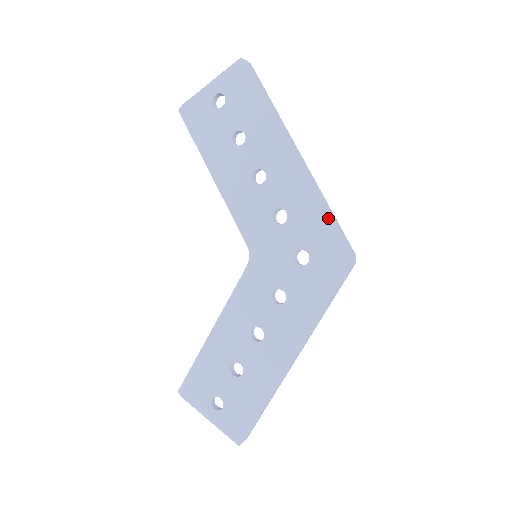
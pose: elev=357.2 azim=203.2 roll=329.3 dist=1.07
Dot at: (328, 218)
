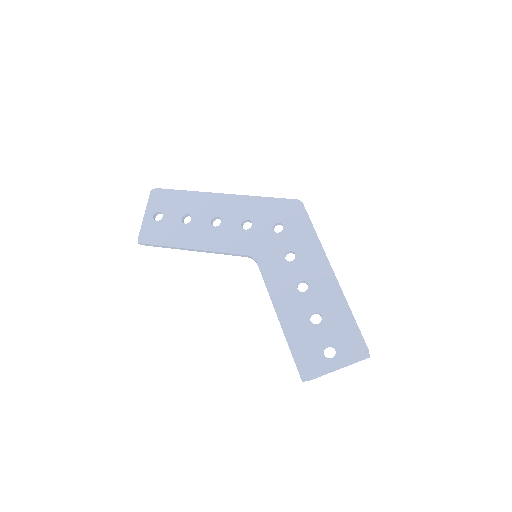
Dot at: (269, 200)
